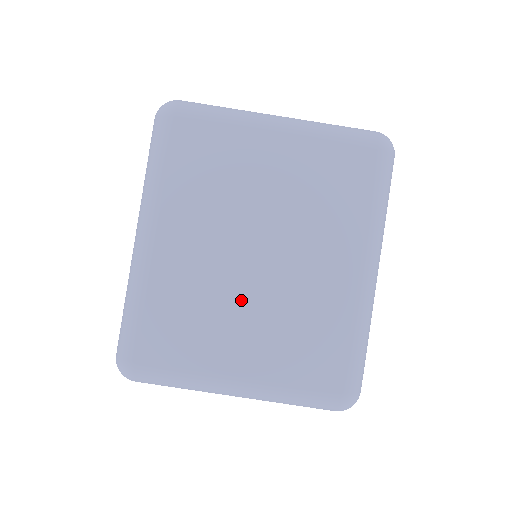
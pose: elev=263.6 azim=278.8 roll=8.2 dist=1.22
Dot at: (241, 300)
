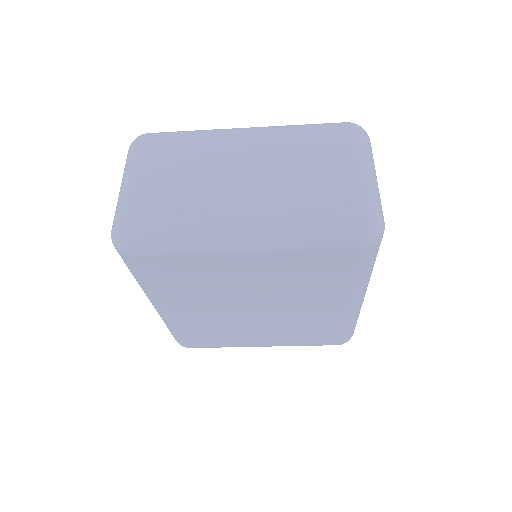
Dot at: (251, 325)
